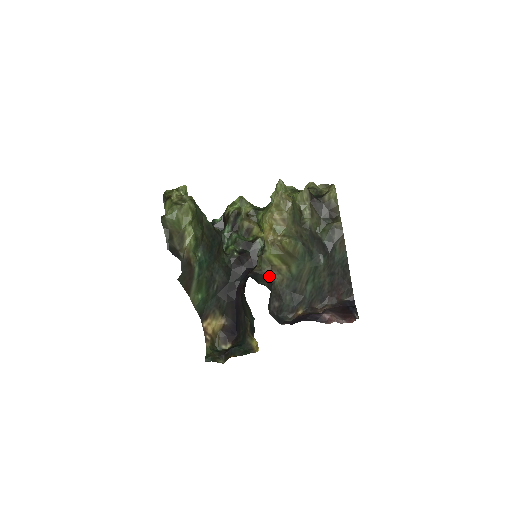
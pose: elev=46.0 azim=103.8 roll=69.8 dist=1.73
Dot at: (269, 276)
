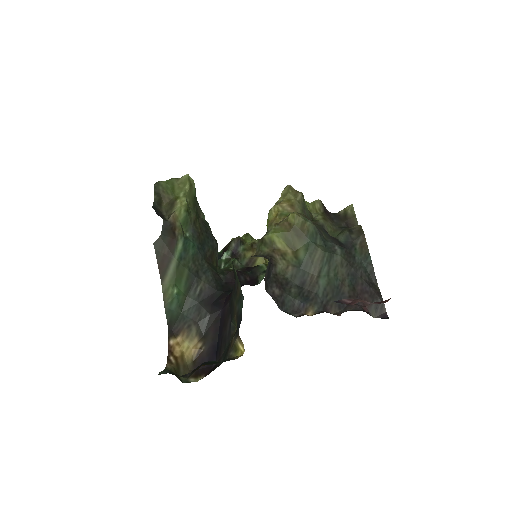
Dot at: (270, 258)
